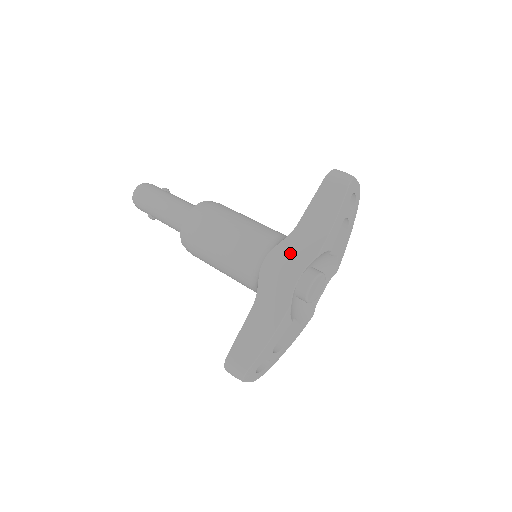
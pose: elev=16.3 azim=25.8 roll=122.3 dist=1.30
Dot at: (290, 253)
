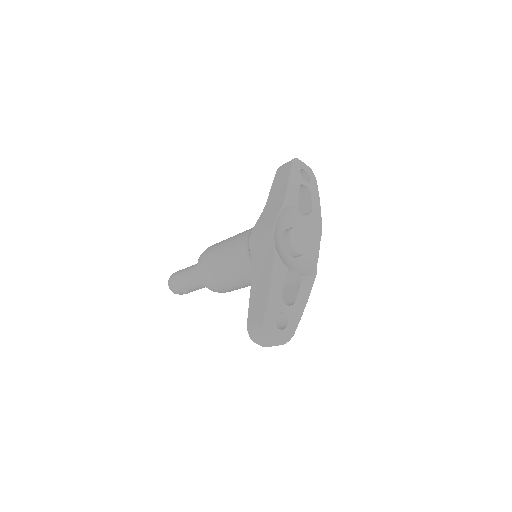
Dot at: (265, 220)
